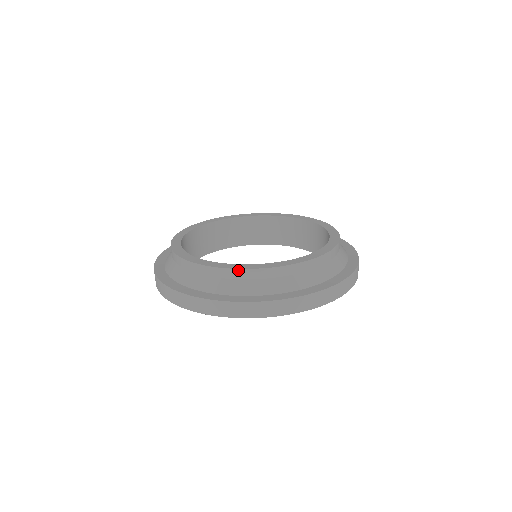
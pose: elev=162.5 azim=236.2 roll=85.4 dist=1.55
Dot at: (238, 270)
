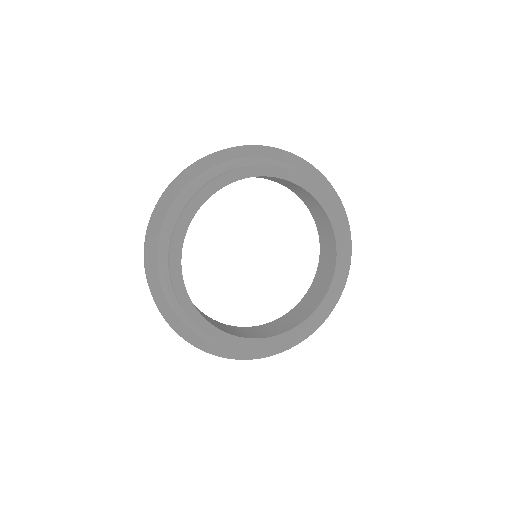
Dot at: (313, 324)
